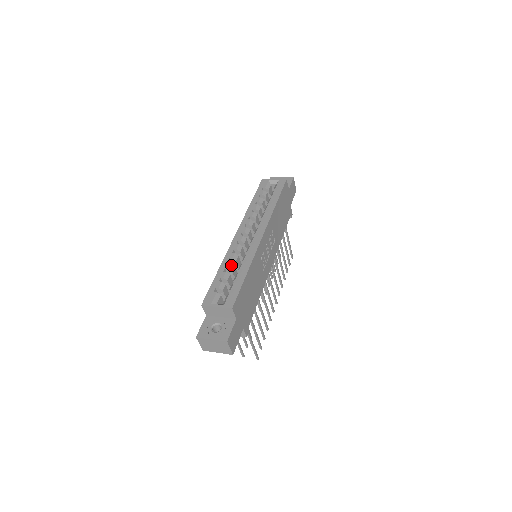
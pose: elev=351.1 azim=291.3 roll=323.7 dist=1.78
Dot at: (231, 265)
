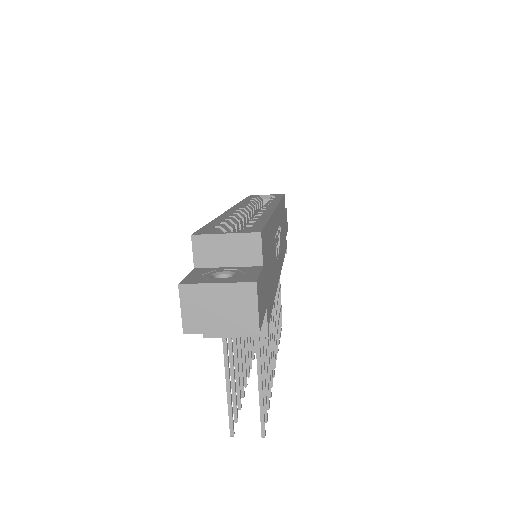
Dot at: (234, 219)
